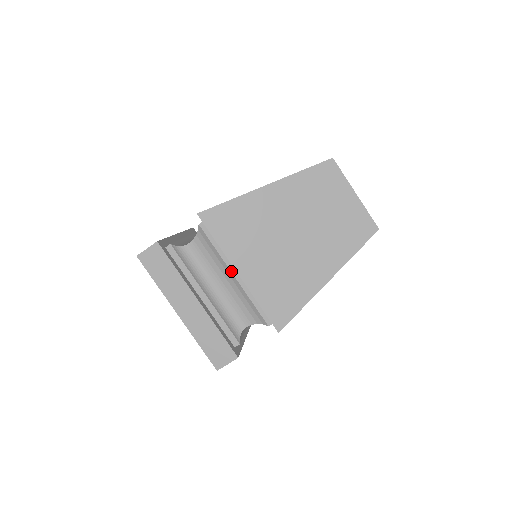
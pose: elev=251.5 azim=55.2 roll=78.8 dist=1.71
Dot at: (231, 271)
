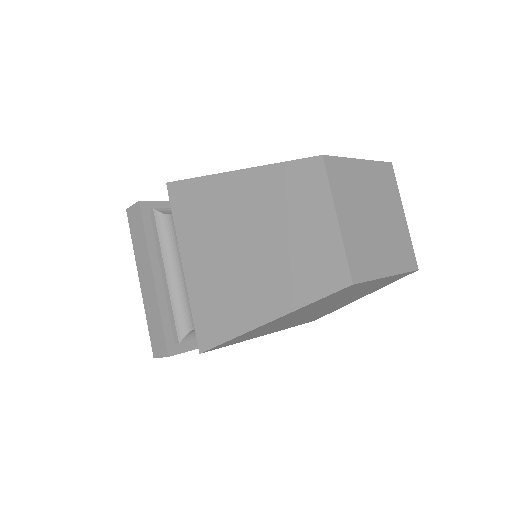
Dot at: occluded
